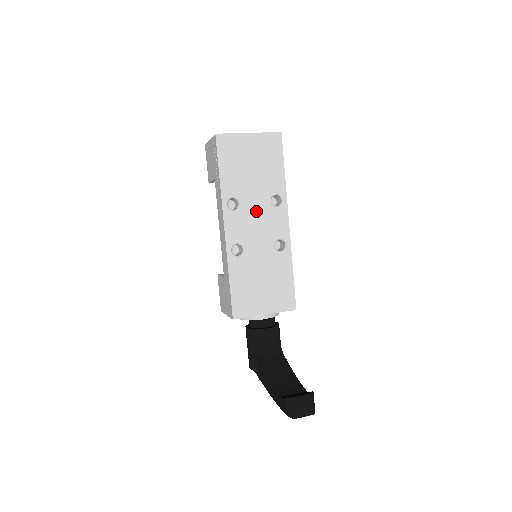
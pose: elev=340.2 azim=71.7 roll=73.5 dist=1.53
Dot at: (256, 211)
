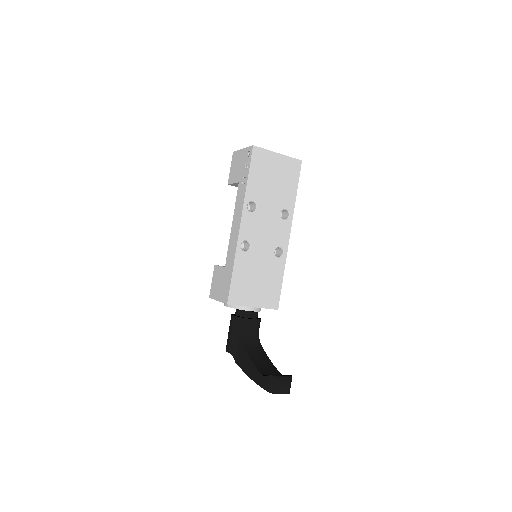
Dot at: (268, 218)
